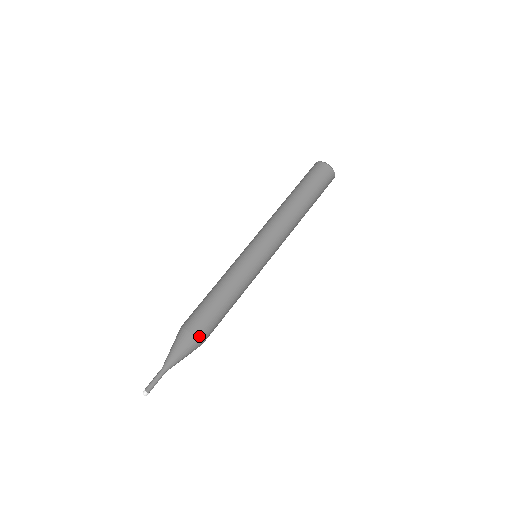
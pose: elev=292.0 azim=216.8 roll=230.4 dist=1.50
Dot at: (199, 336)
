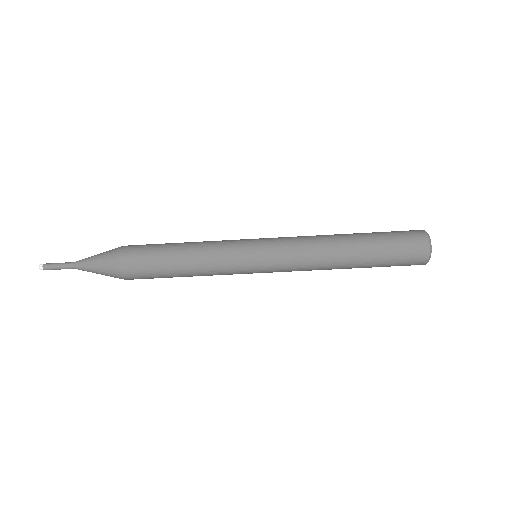
Dot at: occluded
